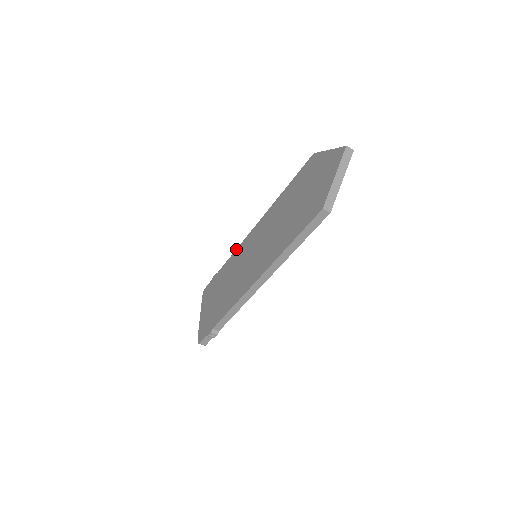
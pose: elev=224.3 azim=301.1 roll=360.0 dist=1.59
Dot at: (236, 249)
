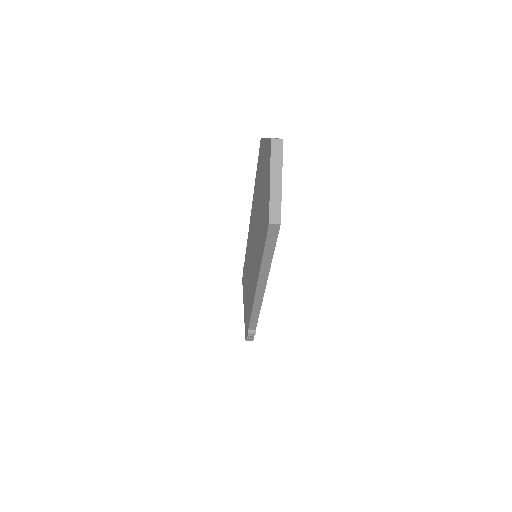
Dot at: (247, 241)
